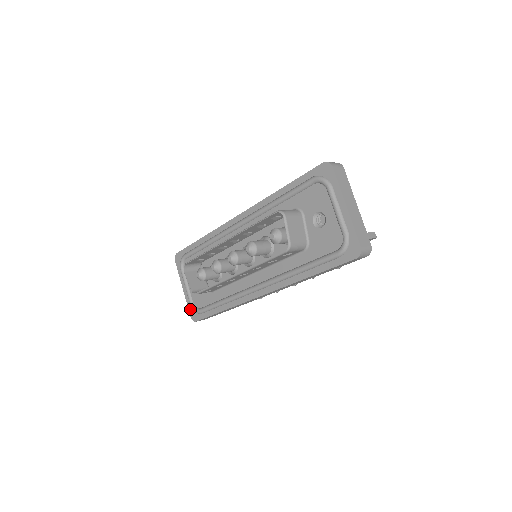
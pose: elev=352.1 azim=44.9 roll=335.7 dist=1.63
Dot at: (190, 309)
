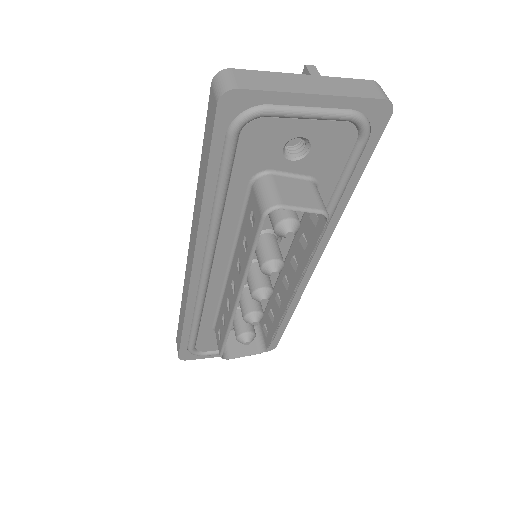
Dot at: occluded
